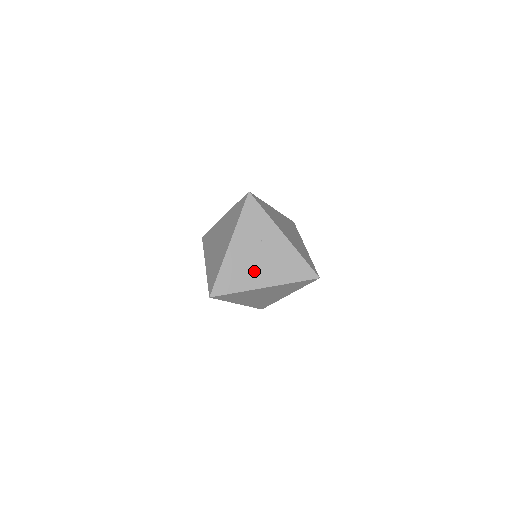
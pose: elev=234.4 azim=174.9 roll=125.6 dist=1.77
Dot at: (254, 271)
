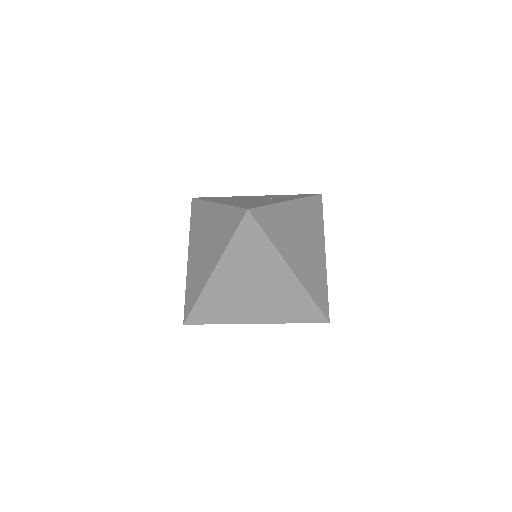
Dot at: (233, 200)
